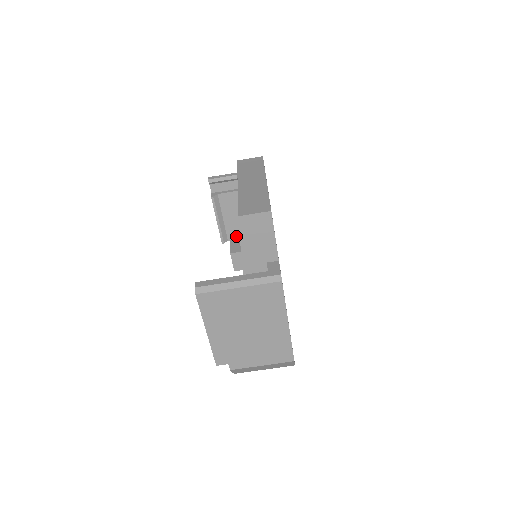
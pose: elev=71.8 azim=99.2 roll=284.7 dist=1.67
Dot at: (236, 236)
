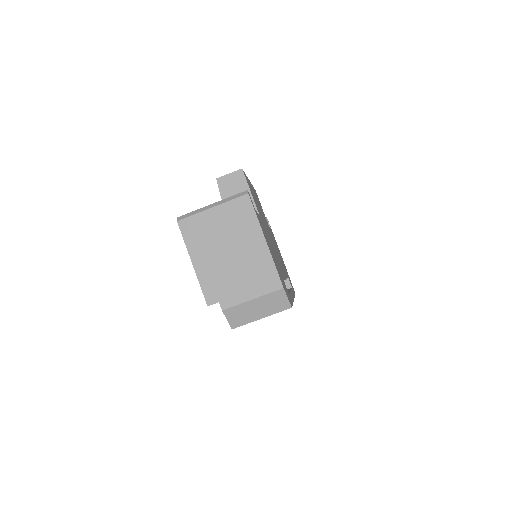
Dot at: occluded
